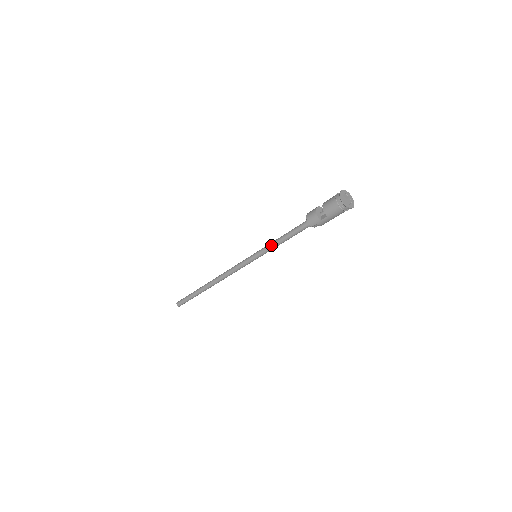
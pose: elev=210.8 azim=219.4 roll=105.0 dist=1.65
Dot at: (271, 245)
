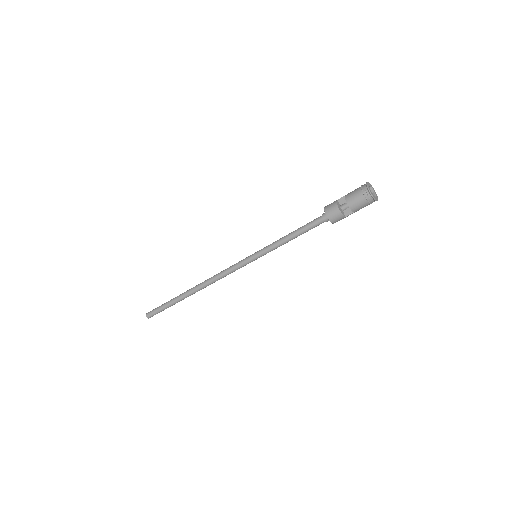
Dot at: (279, 245)
